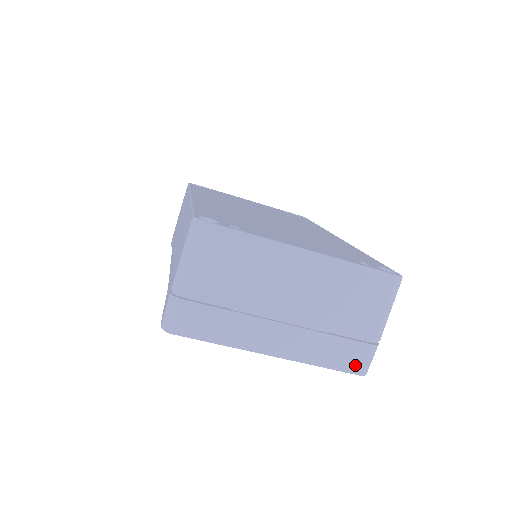
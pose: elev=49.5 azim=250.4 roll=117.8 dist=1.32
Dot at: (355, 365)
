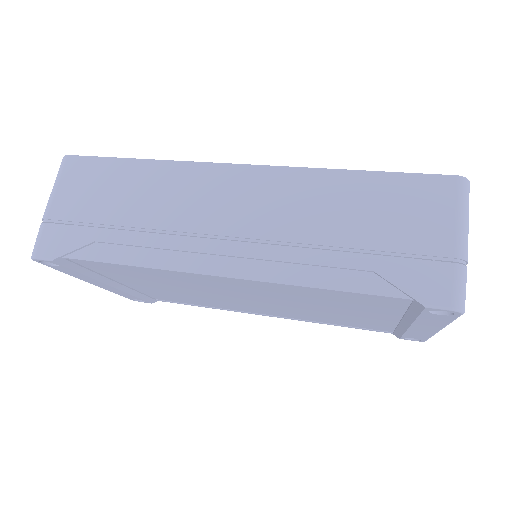
Dot at: occluded
